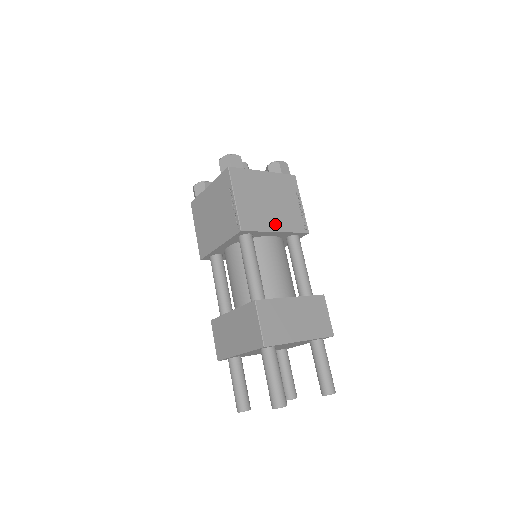
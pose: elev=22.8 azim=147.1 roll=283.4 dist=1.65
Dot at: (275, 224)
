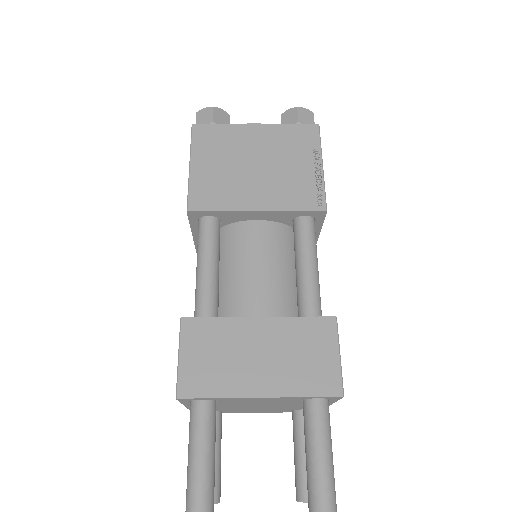
Dot at: occluded
